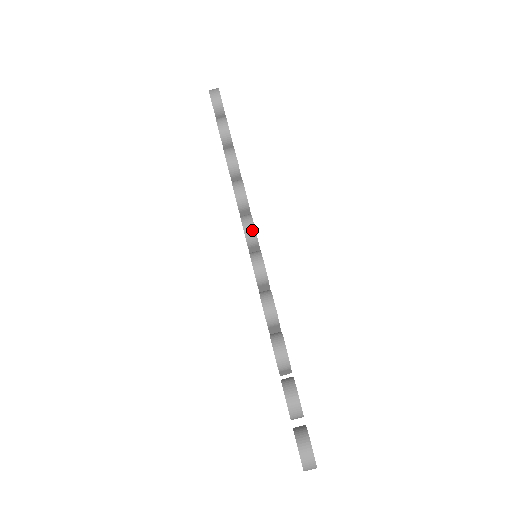
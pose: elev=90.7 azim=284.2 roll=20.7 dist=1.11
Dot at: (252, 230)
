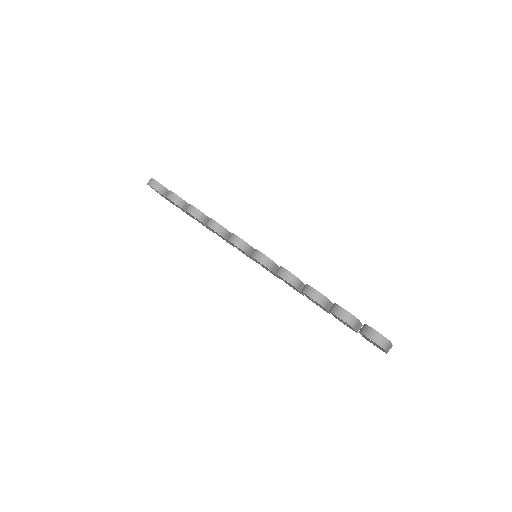
Dot at: (240, 241)
